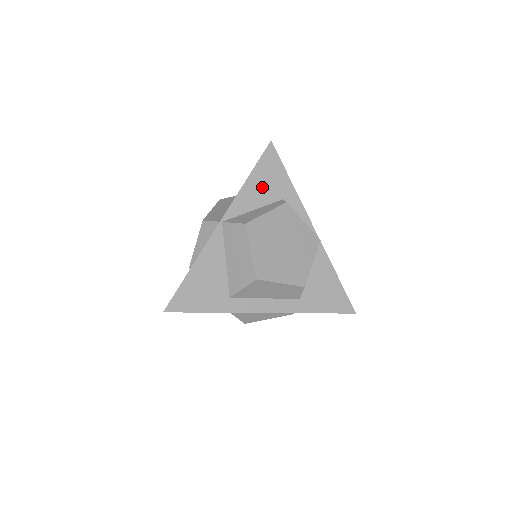
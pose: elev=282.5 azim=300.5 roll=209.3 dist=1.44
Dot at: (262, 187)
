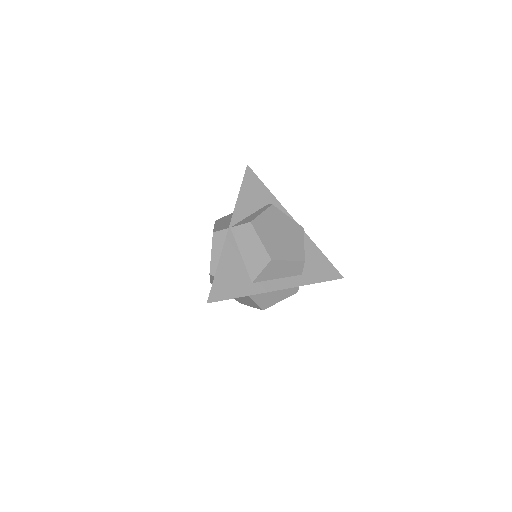
Dot at: (251, 198)
